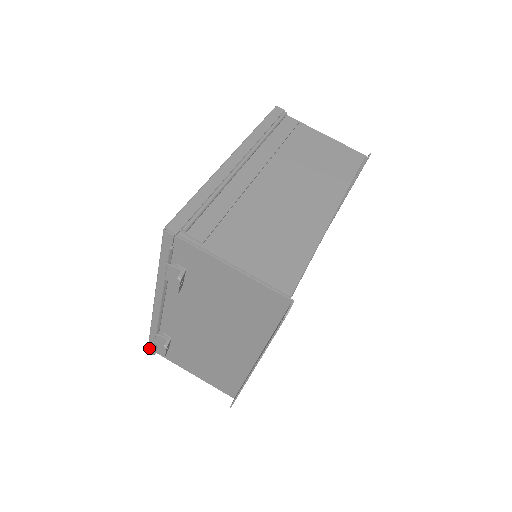
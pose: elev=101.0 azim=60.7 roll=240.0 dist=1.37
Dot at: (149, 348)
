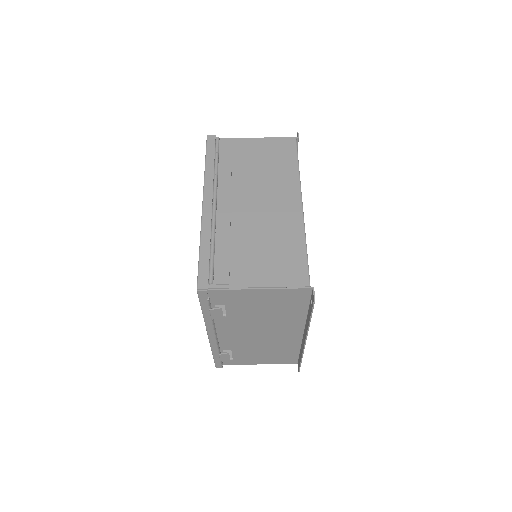
Dot at: (216, 365)
